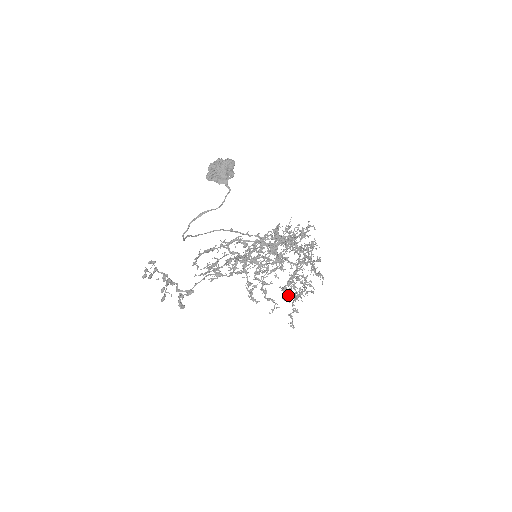
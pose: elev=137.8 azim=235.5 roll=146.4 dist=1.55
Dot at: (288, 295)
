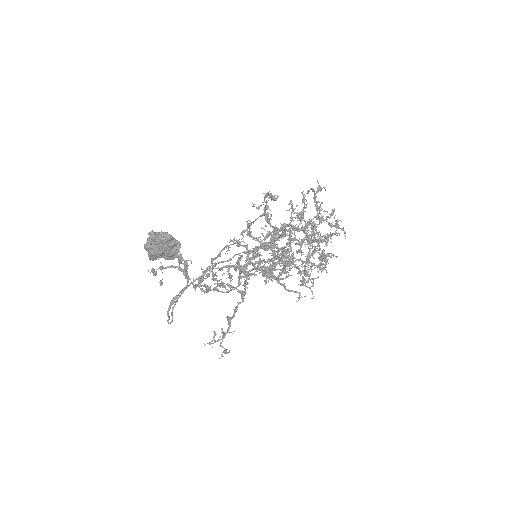
Dot at: (310, 275)
